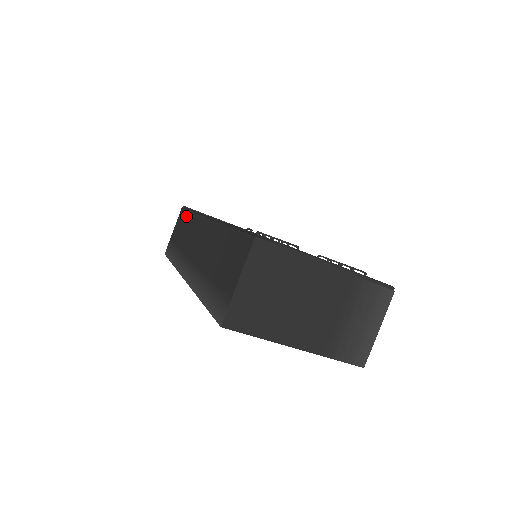
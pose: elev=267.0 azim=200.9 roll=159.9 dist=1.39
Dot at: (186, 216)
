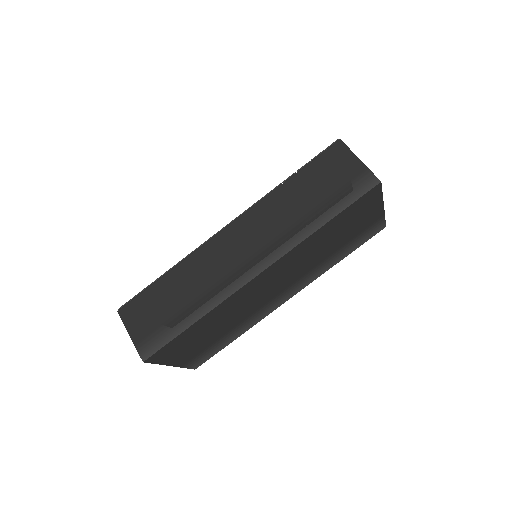
Dot at: (156, 289)
